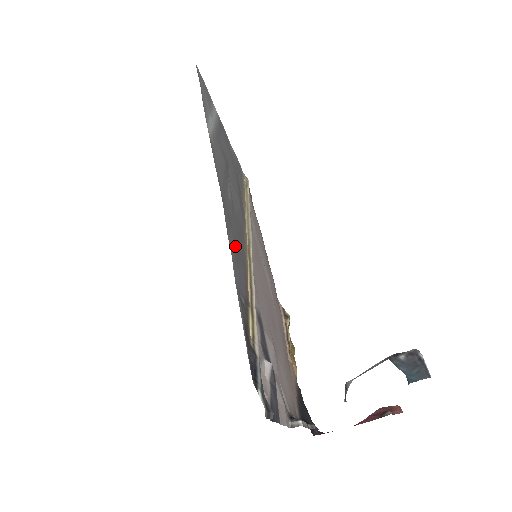
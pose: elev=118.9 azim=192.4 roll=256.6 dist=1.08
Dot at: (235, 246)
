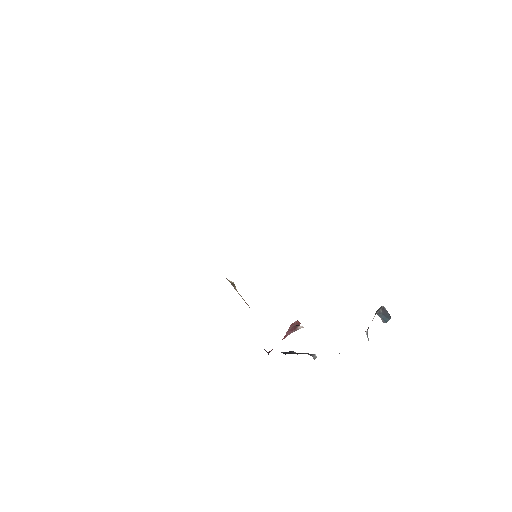
Dot at: occluded
